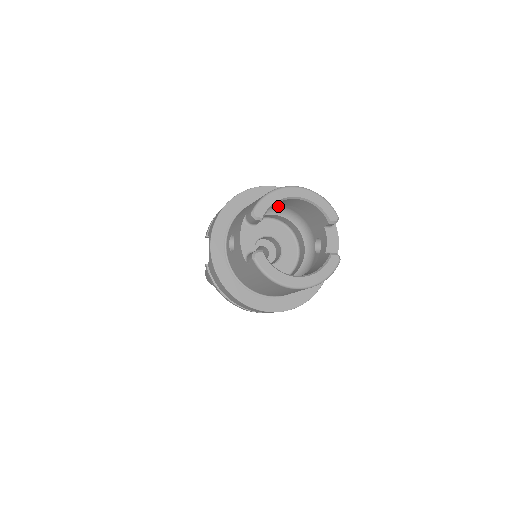
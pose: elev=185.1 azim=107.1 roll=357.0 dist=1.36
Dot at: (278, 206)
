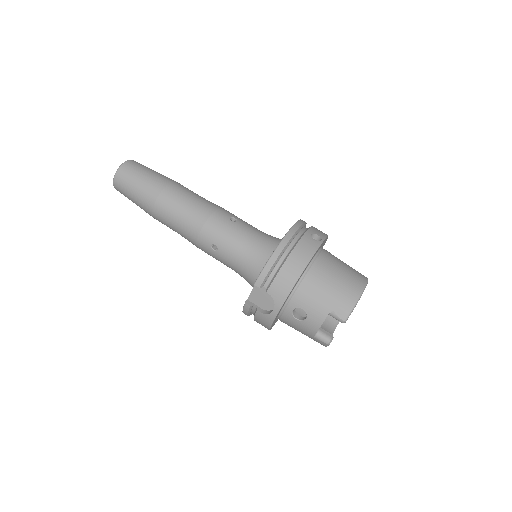
Dot at: occluded
